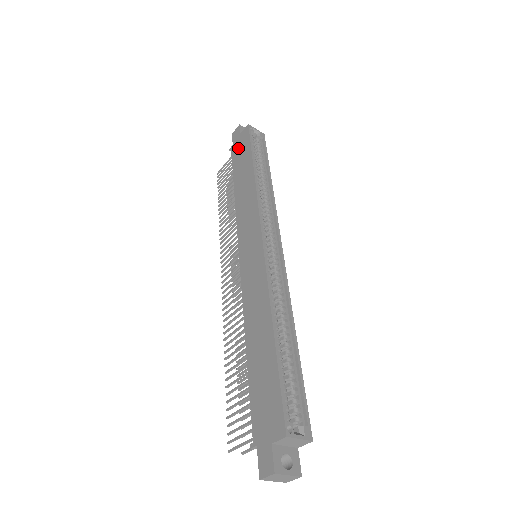
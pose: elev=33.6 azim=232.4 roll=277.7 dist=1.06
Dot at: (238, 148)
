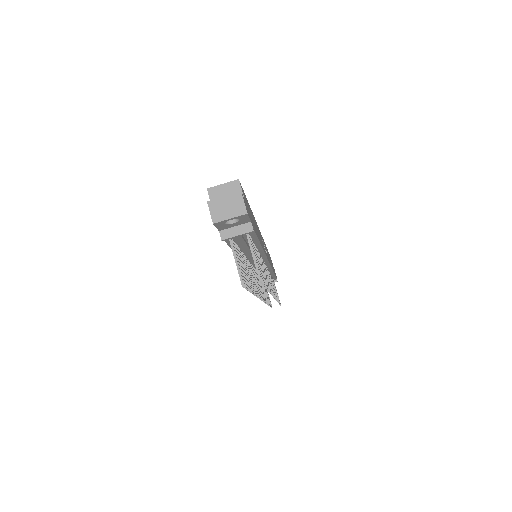
Dot at: occluded
